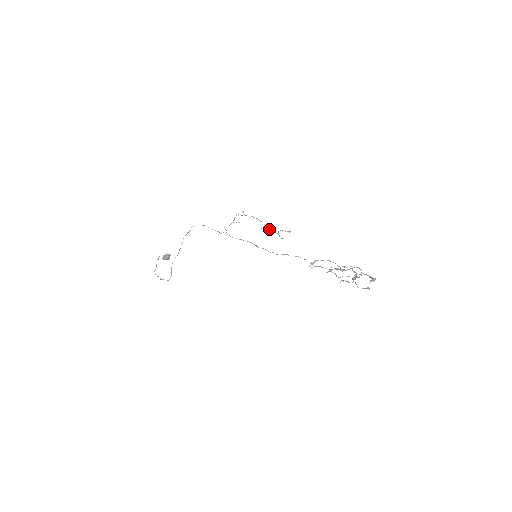
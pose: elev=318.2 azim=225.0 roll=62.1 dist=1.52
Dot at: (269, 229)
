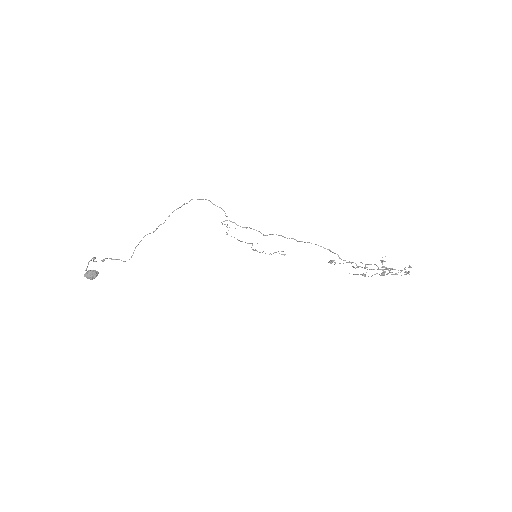
Dot at: occluded
